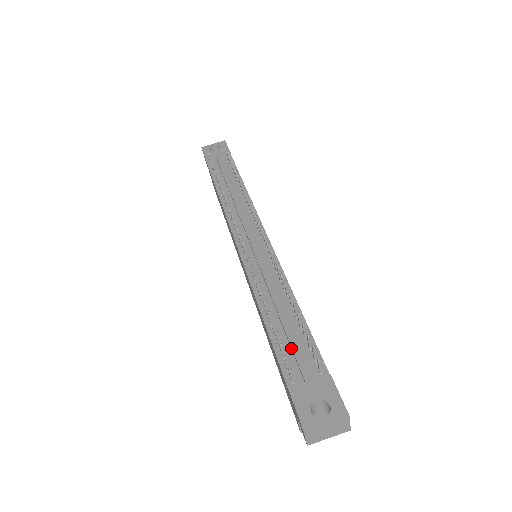
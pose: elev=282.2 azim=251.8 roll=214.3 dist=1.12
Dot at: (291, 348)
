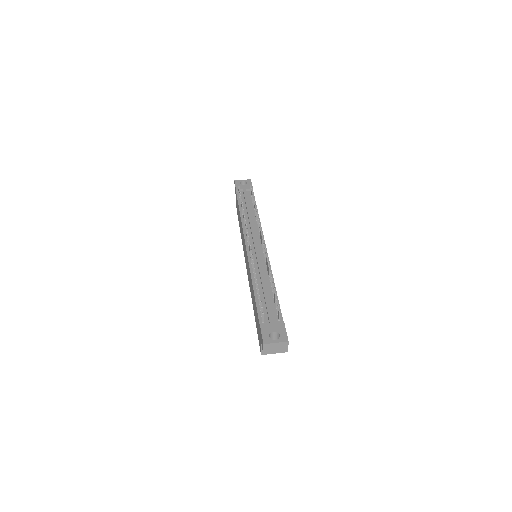
Dot at: (266, 306)
